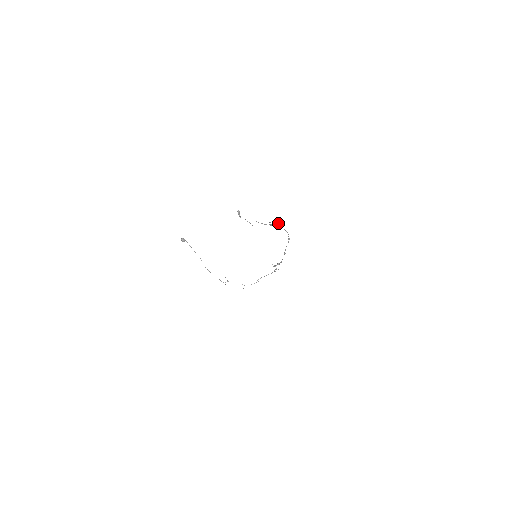
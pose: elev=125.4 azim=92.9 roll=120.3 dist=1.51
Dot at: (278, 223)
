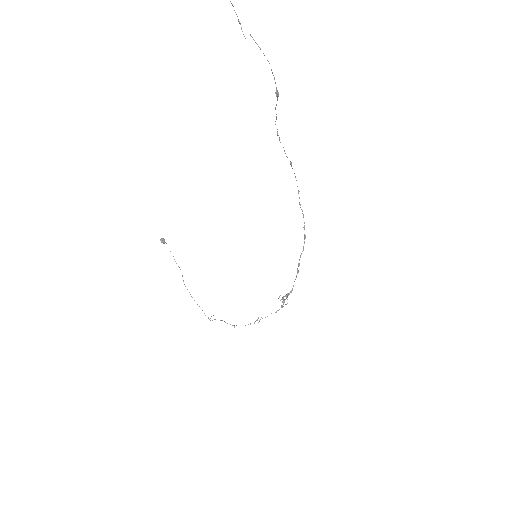
Dot at: (290, 163)
